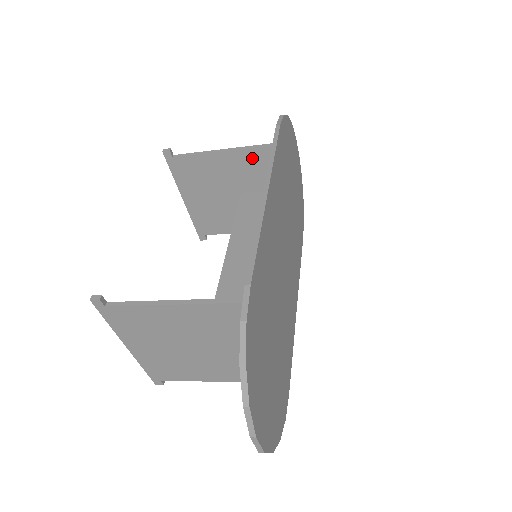
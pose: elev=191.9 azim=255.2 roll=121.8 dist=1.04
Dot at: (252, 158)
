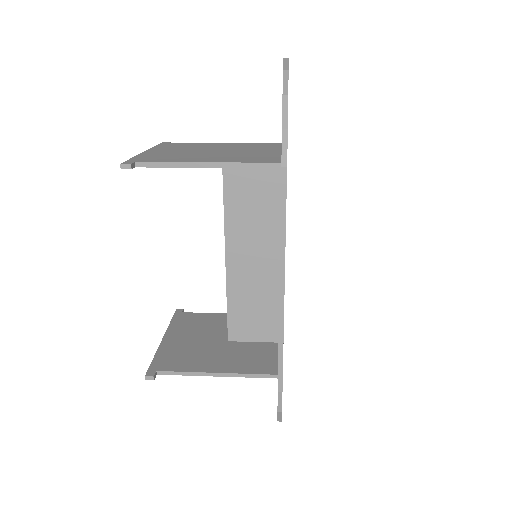
Dot at: occluded
